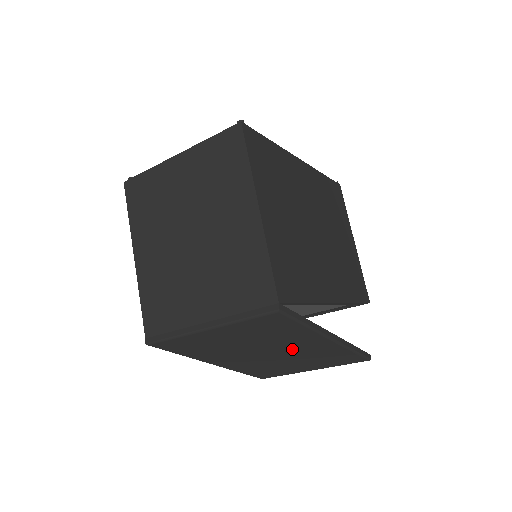
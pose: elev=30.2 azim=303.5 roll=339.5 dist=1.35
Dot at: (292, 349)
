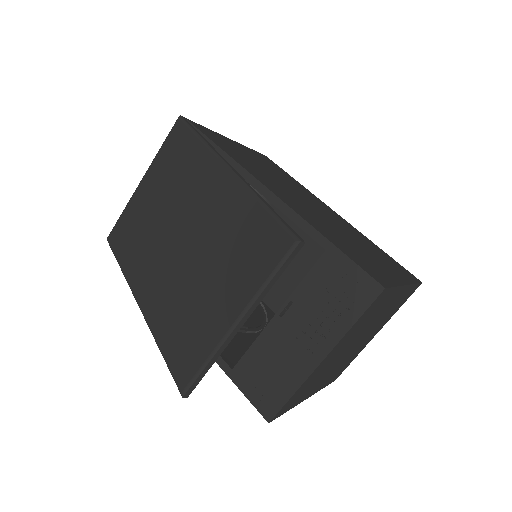
Dot at: (198, 215)
